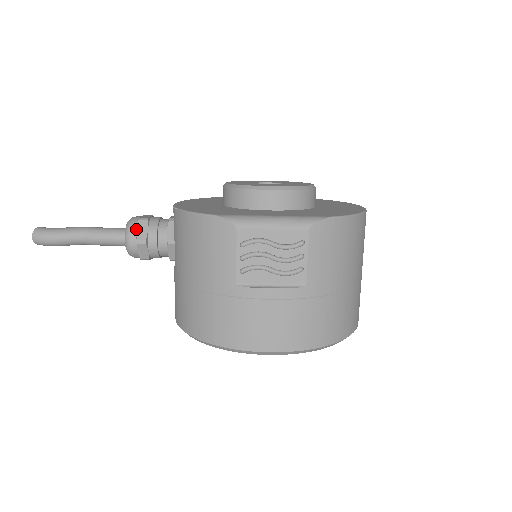
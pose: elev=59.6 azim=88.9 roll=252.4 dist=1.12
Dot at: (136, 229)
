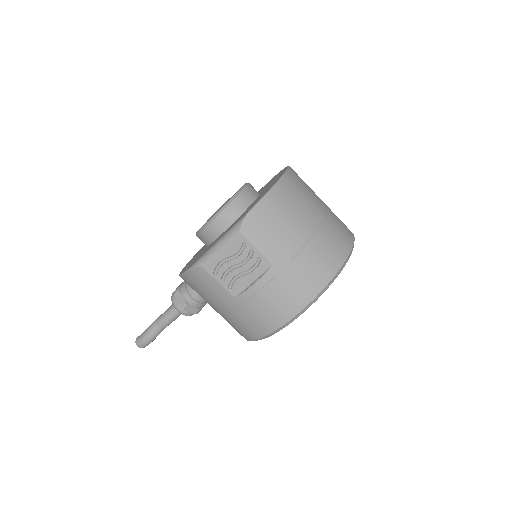
Dot at: (176, 301)
